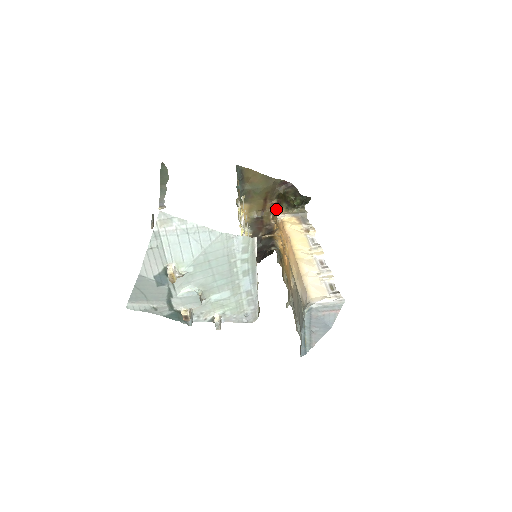
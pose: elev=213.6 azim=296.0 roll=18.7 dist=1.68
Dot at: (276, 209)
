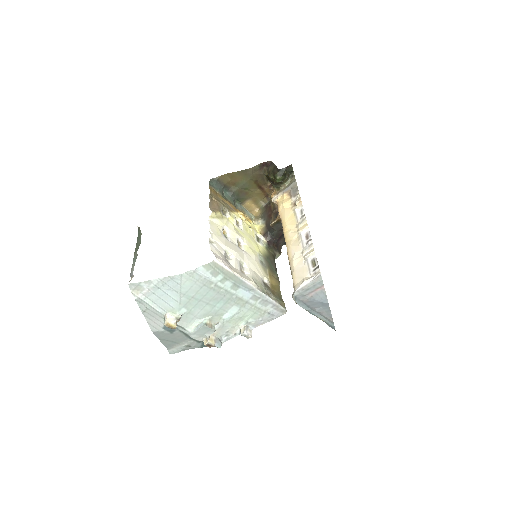
Dot at: occluded
